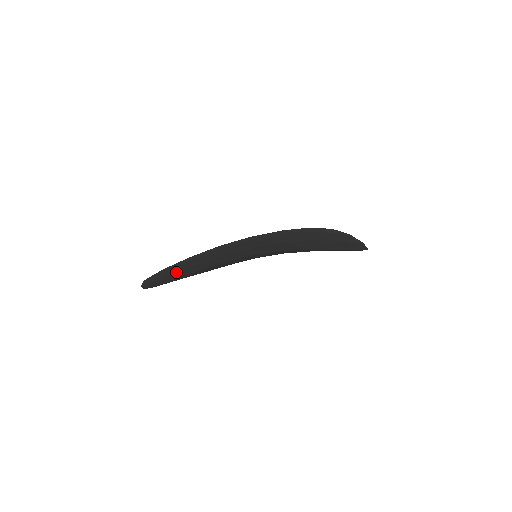
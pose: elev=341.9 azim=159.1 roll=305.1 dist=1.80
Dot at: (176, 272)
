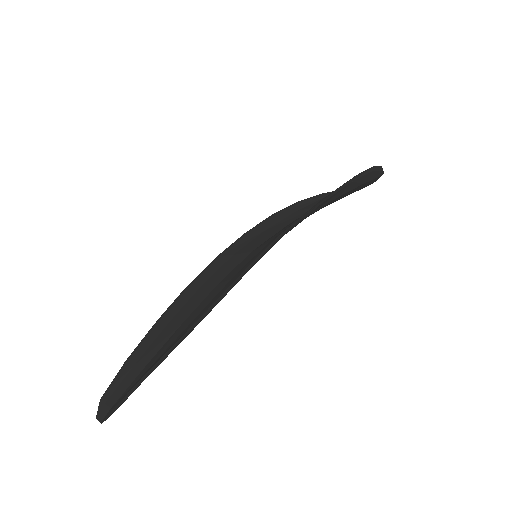
Dot at: occluded
